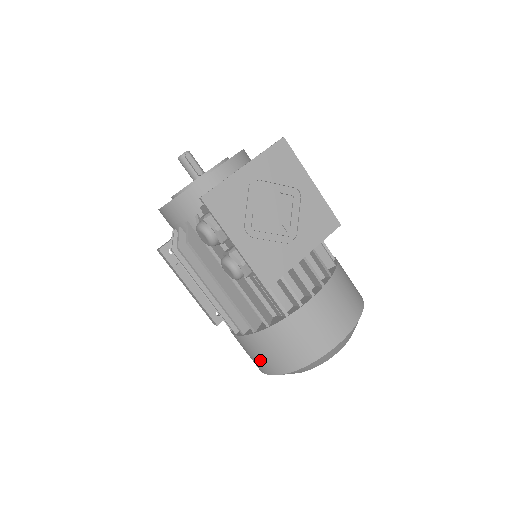
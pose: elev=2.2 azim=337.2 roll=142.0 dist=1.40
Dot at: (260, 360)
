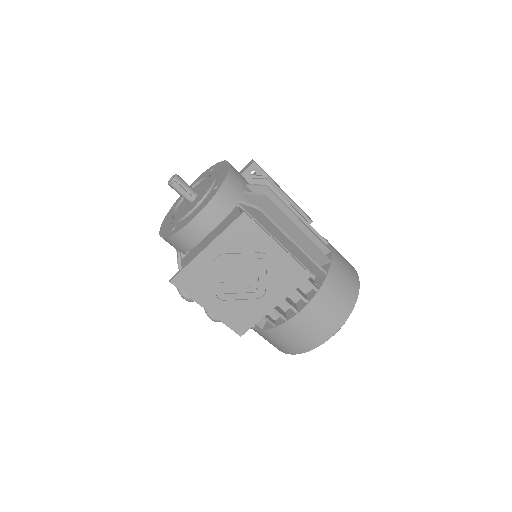
Dot at: occluded
